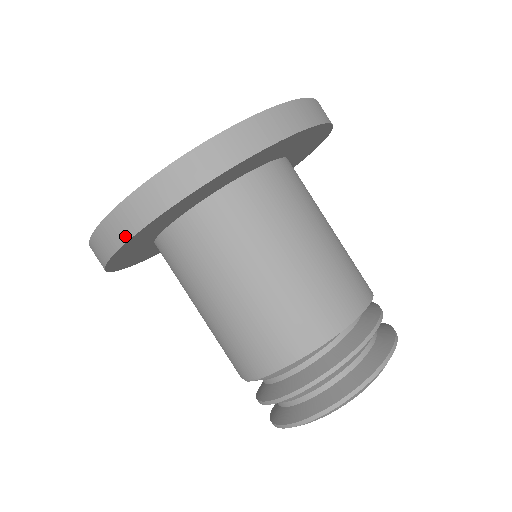
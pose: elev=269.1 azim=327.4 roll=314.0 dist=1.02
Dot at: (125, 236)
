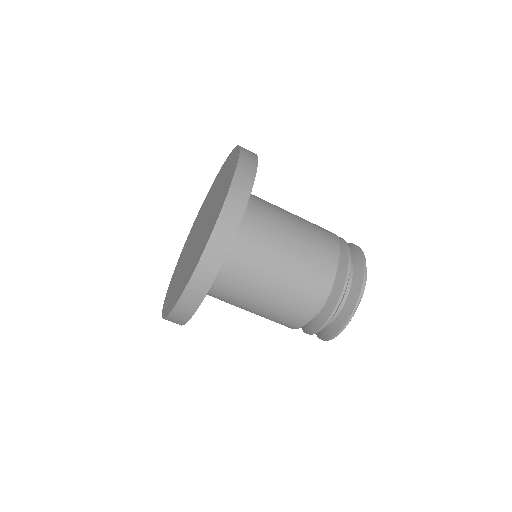
Dot at: (180, 324)
